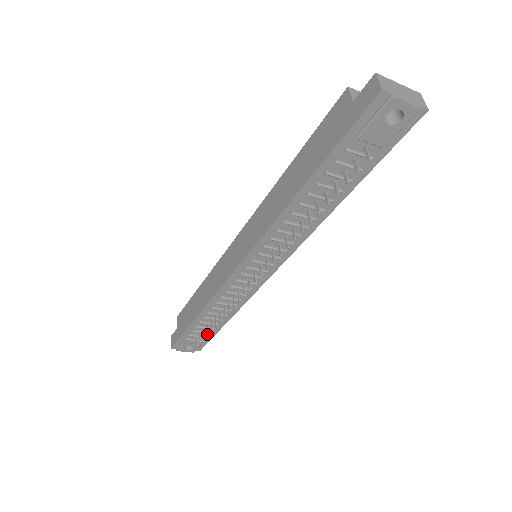
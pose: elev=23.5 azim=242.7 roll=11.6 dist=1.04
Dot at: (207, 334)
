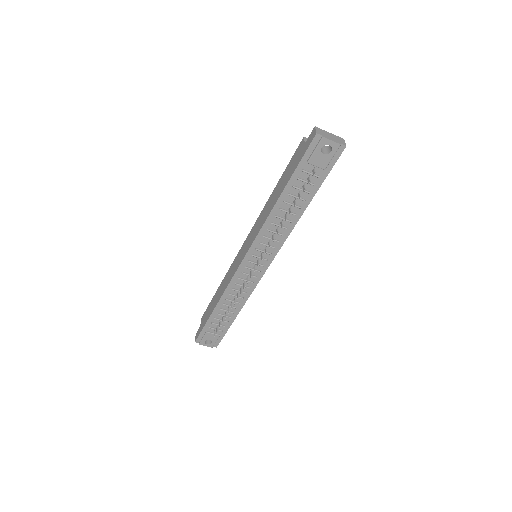
Dot at: (222, 328)
